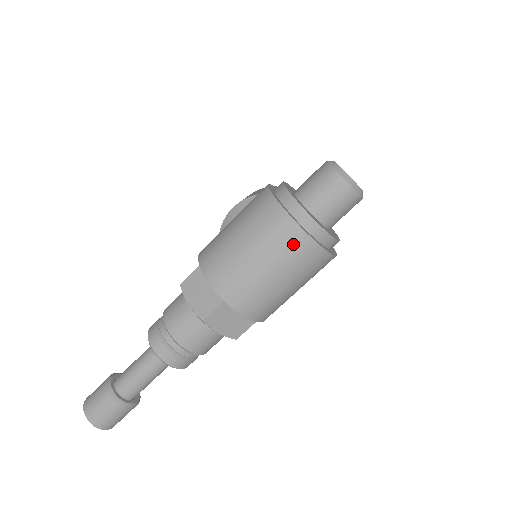
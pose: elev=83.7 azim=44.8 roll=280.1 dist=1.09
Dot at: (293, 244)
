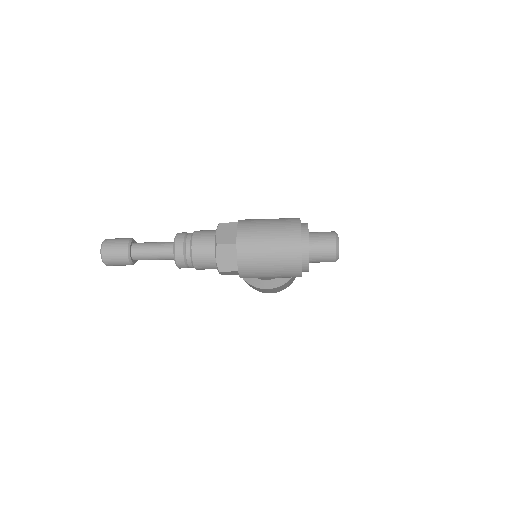
Dot at: (291, 246)
